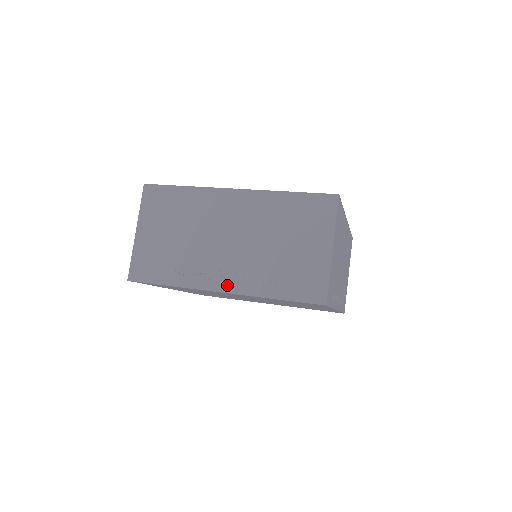
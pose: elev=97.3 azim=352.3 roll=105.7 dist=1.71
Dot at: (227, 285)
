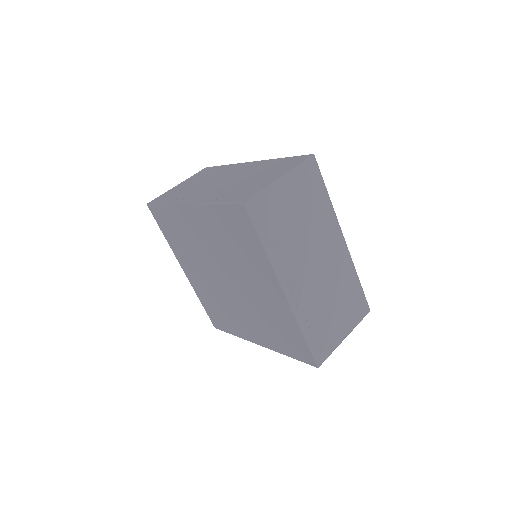
Dot at: (195, 200)
